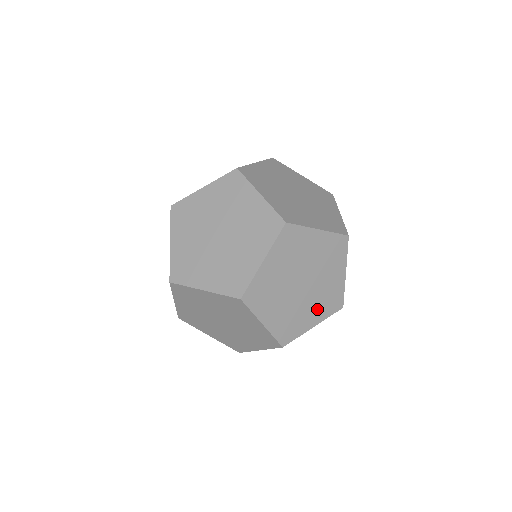
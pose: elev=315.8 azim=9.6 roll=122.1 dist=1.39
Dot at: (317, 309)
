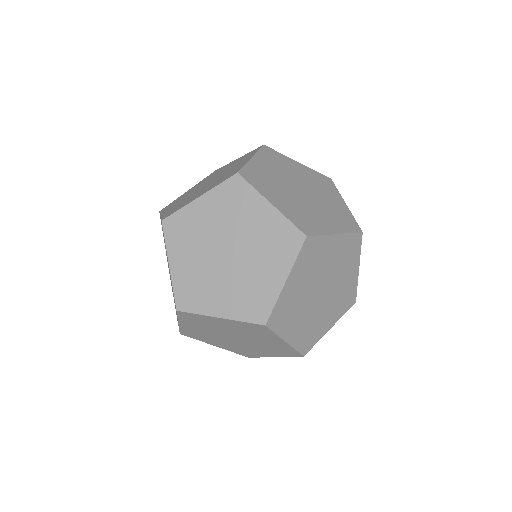
Dot at: (229, 346)
